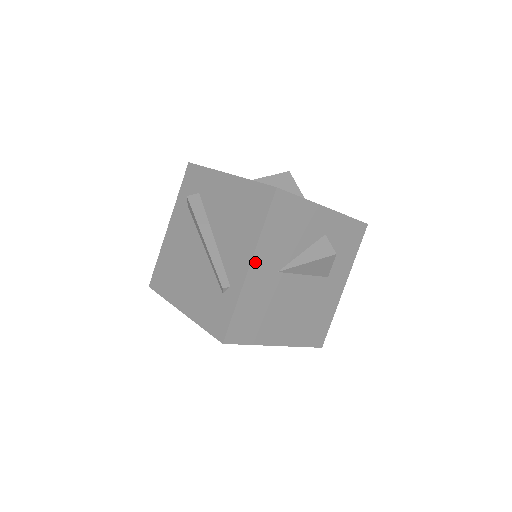
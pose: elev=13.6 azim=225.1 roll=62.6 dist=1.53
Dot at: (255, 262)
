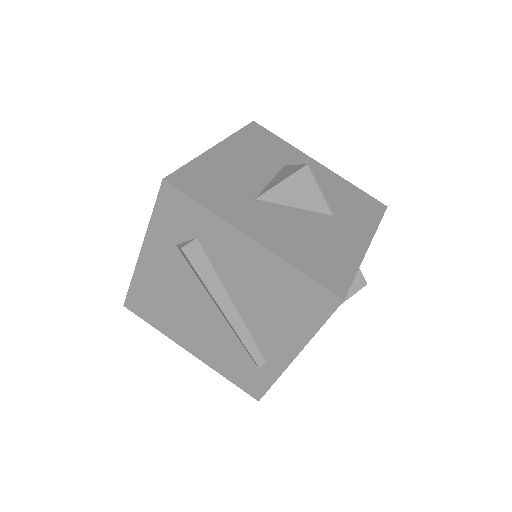
Dot at: occluded
